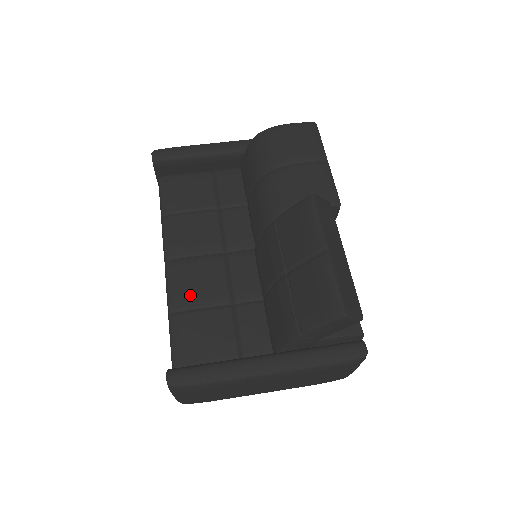
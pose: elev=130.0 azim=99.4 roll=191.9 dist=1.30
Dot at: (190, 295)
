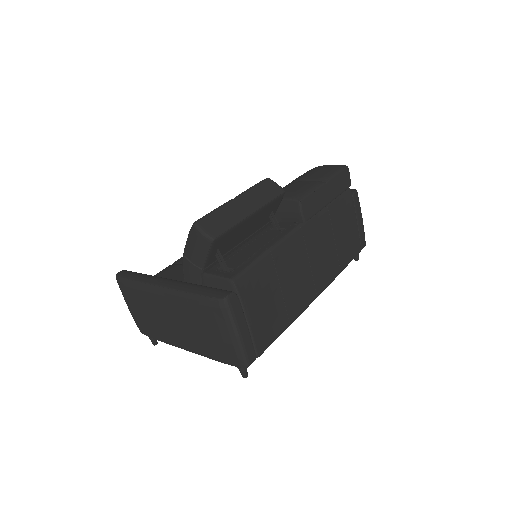
Dot at: occluded
